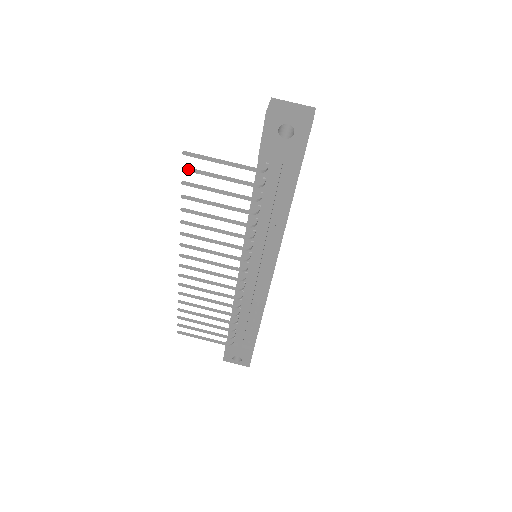
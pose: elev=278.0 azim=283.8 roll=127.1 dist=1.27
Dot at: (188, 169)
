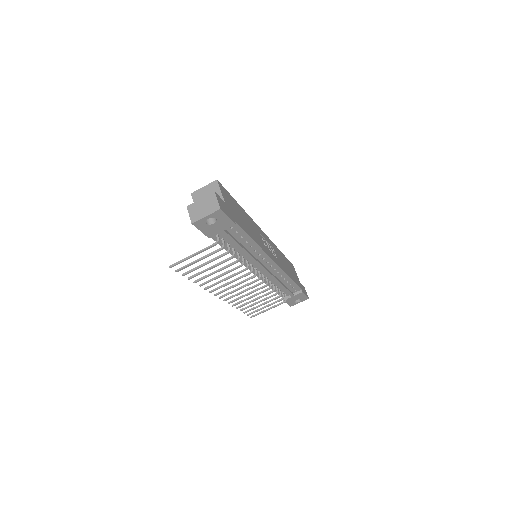
Dot at: (179, 270)
